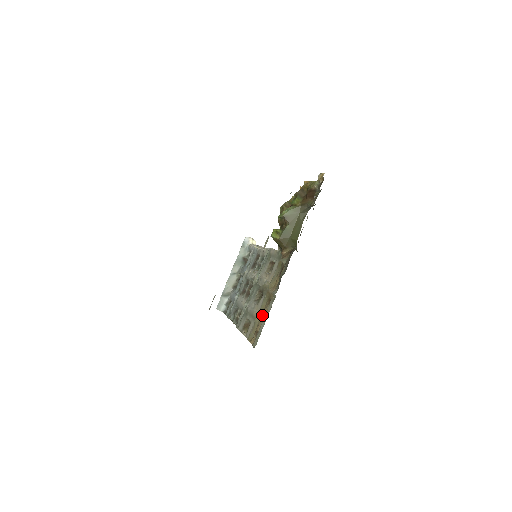
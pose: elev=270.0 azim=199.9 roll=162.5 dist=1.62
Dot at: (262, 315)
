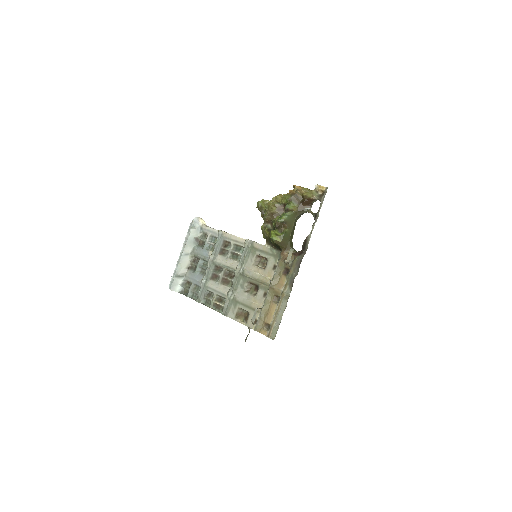
Dot at: (270, 309)
